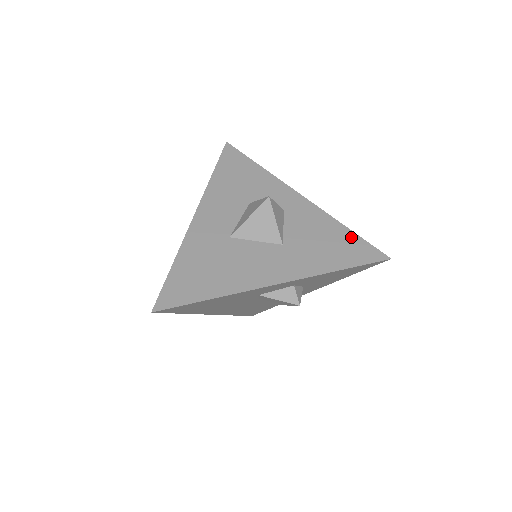
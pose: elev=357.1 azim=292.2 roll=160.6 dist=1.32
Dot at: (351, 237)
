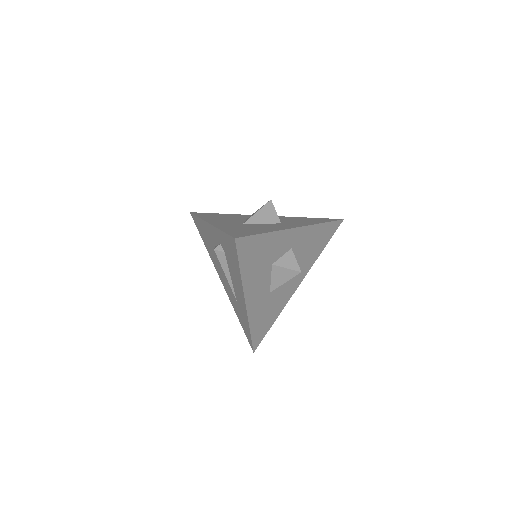
Dot at: (326, 227)
